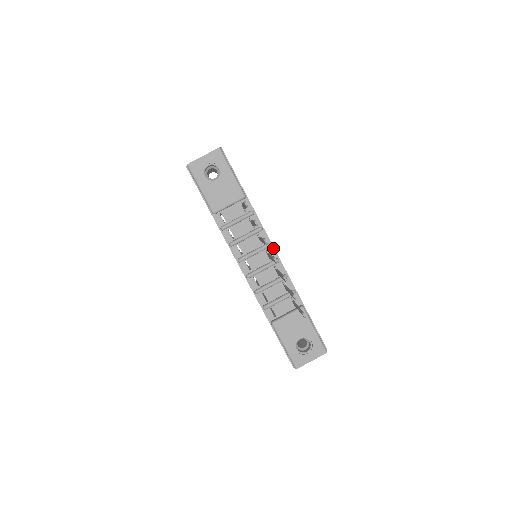
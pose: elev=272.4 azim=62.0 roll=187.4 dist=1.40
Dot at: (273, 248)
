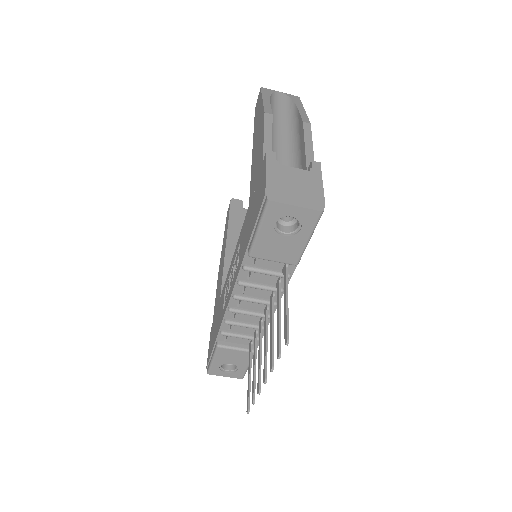
Dot at: (276, 306)
